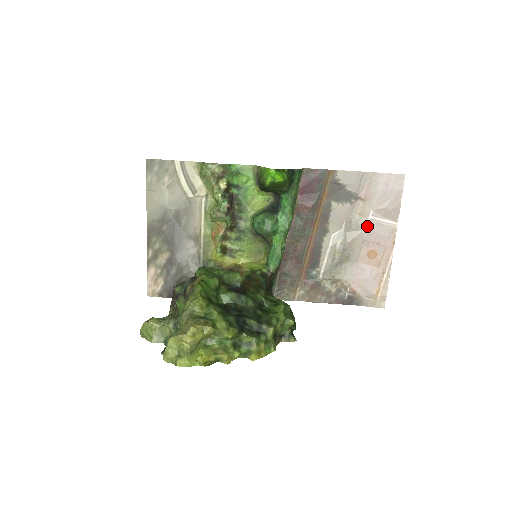
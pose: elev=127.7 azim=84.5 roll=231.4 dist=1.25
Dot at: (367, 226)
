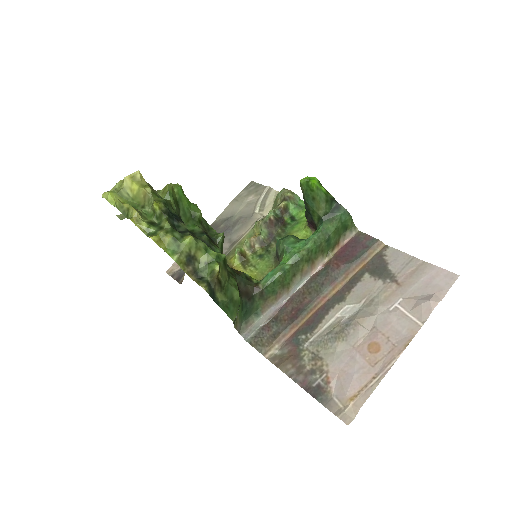
Dot at: (387, 312)
